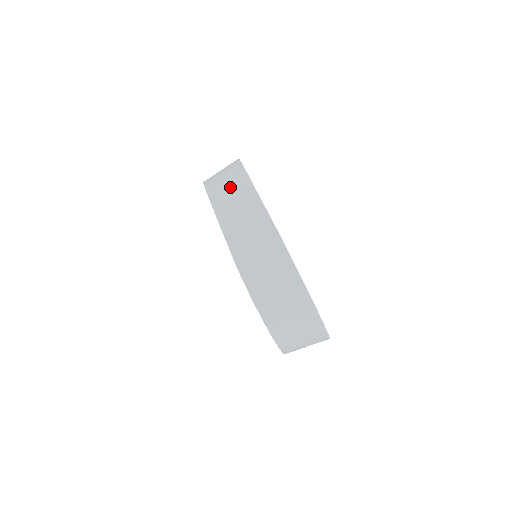
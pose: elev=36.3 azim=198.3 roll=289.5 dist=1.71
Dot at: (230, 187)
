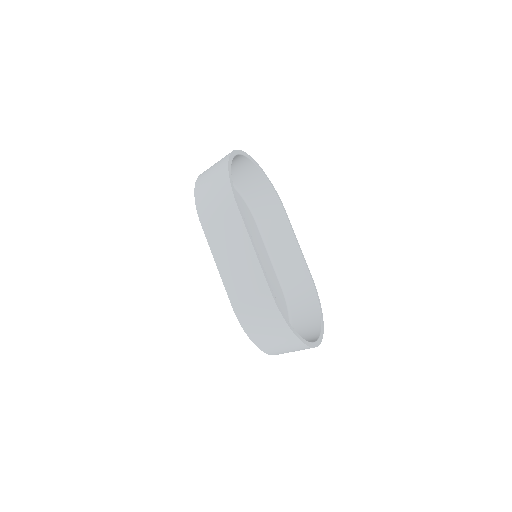
Dot at: (222, 222)
